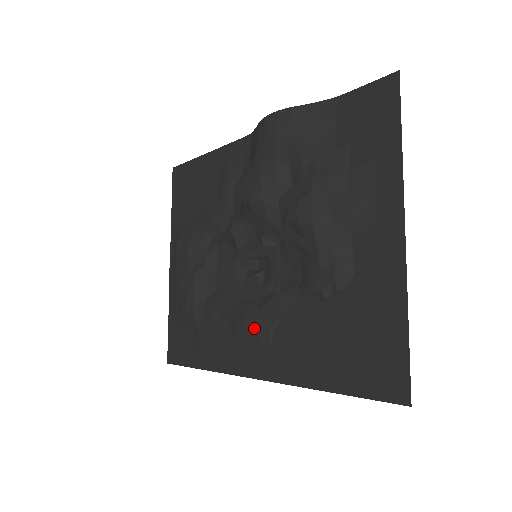
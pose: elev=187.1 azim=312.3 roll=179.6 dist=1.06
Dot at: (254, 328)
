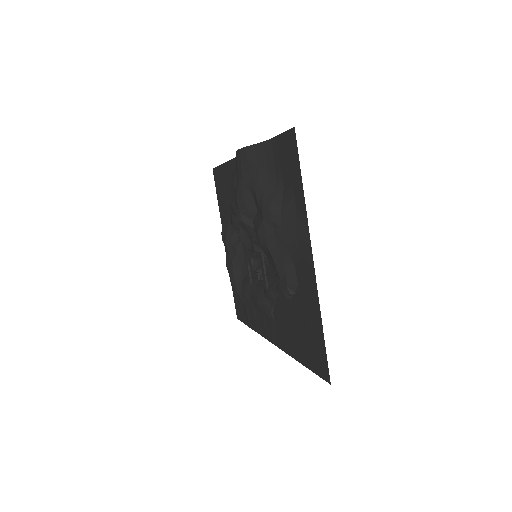
Dot at: (263, 309)
